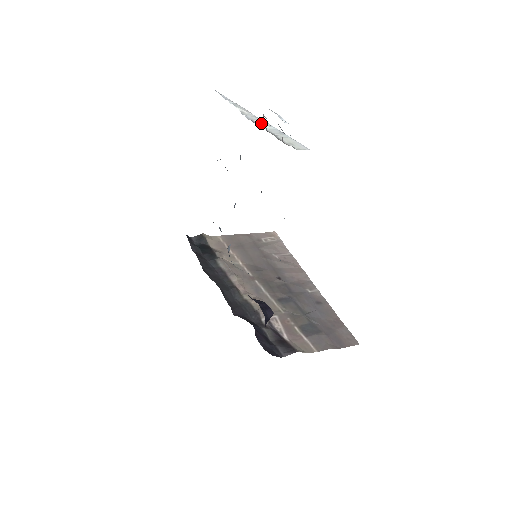
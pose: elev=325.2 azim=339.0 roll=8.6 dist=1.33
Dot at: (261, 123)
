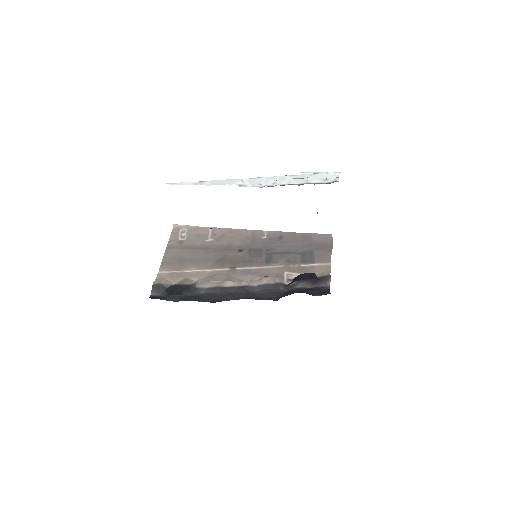
Dot at: (273, 182)
